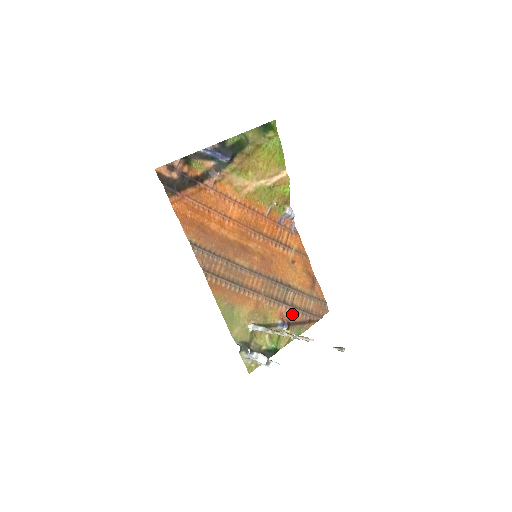
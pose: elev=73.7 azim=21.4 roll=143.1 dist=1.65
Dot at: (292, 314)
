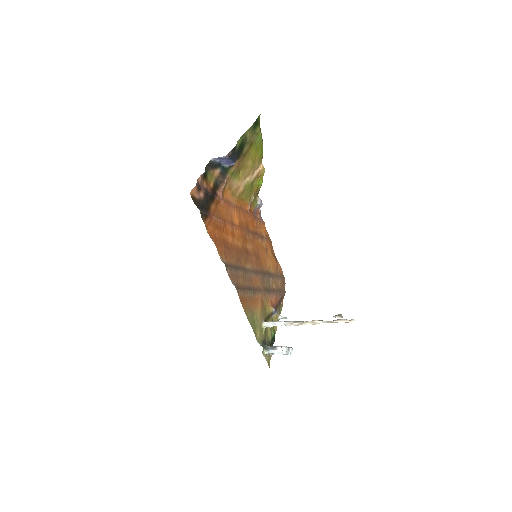
Dot at: (275, 298)
